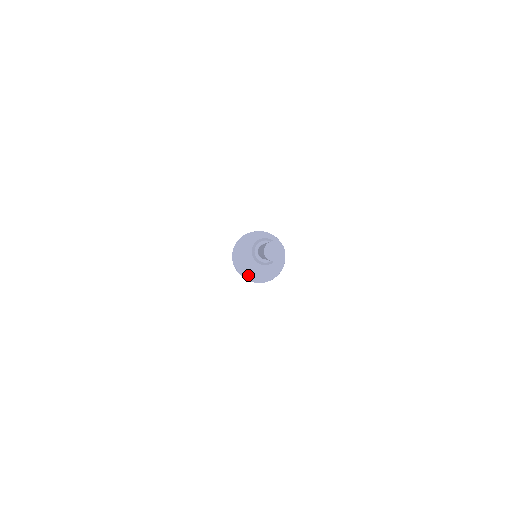
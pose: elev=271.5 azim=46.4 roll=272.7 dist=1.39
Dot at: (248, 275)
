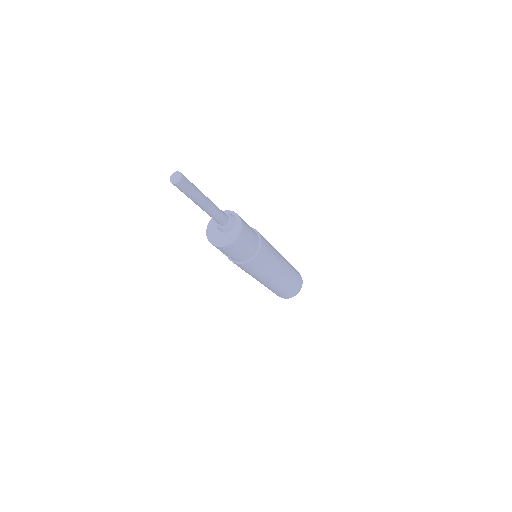
Dot at: (218, 243)
